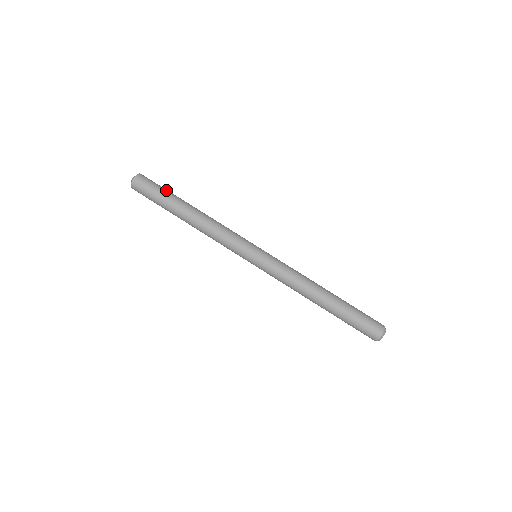
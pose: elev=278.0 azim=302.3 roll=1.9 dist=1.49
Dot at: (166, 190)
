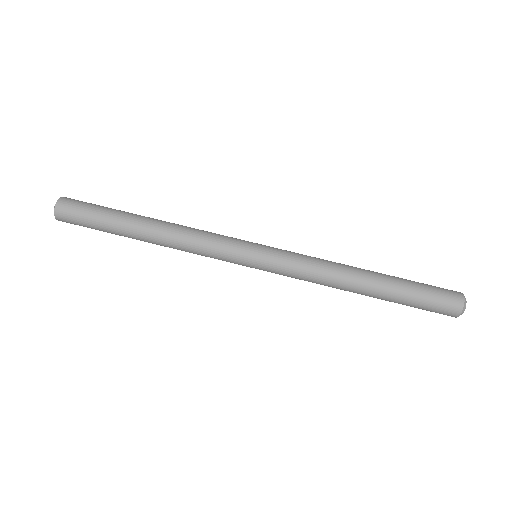
Dot at: (107, 207)
